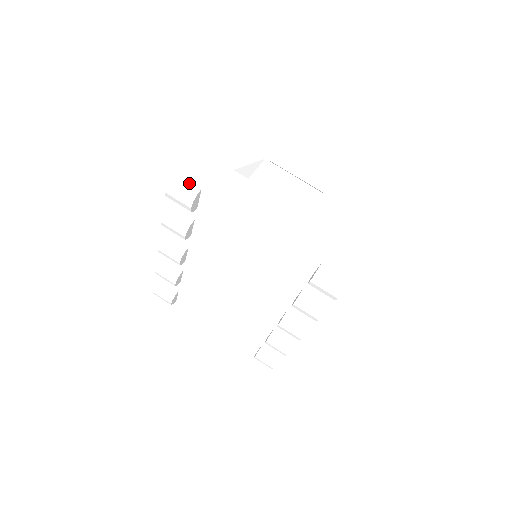
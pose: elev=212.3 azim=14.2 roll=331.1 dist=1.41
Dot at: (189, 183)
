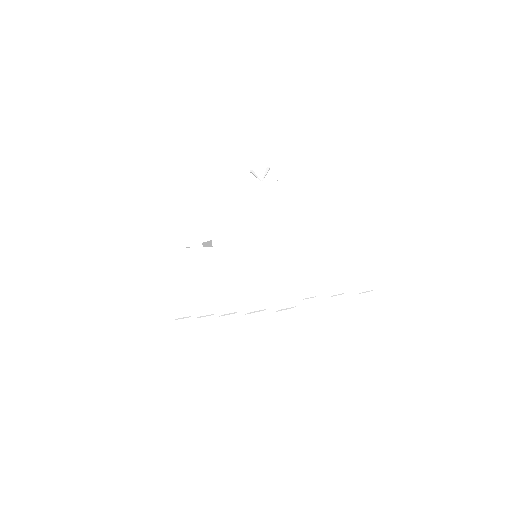
Dot at: (292, 297)
